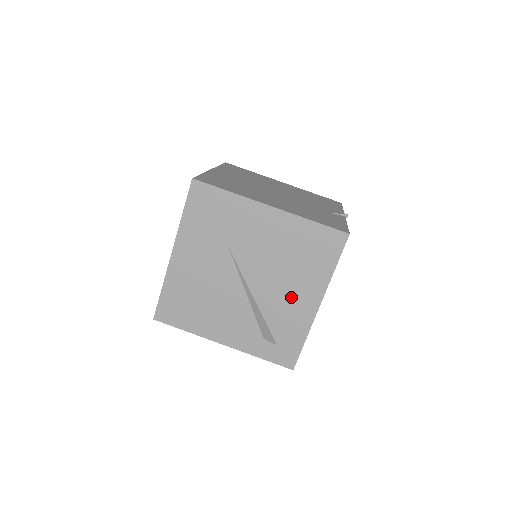
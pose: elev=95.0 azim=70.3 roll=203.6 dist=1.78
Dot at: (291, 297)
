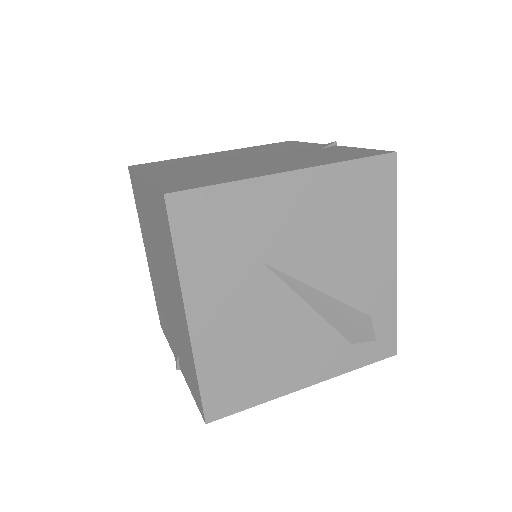
Dot at: (362, 273)
